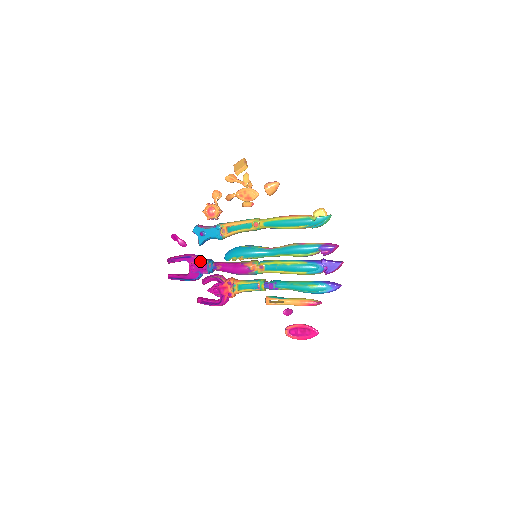
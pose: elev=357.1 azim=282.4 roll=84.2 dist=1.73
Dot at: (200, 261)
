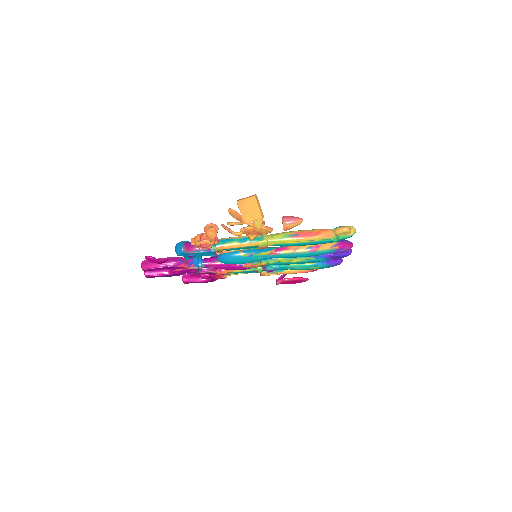
Dot at: (188, 269)
